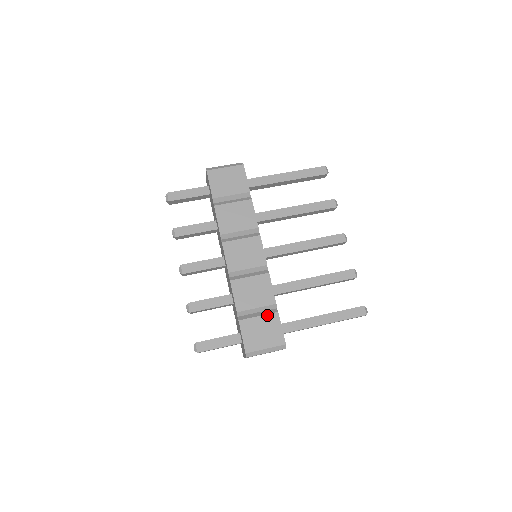
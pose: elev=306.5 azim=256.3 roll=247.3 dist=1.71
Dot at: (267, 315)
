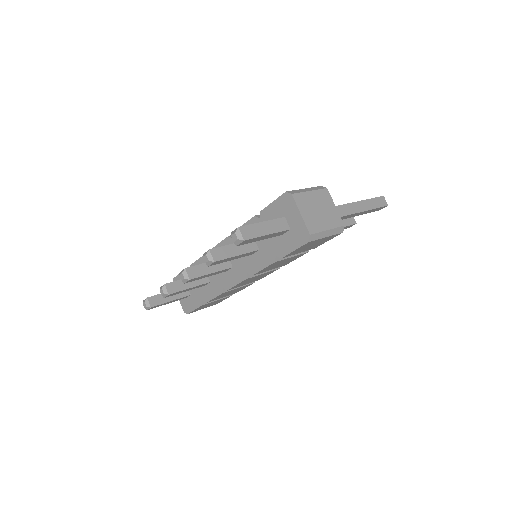
Dot at: occluded
